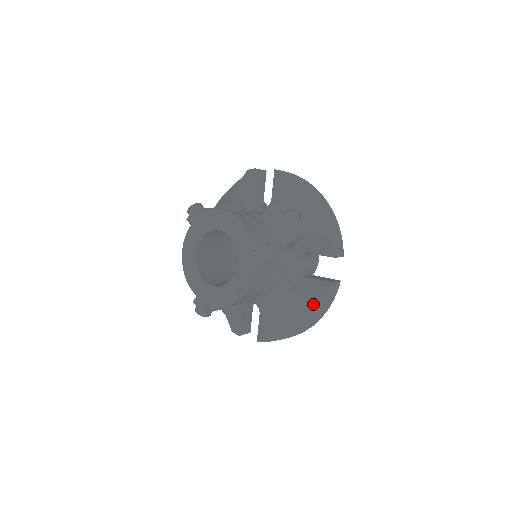
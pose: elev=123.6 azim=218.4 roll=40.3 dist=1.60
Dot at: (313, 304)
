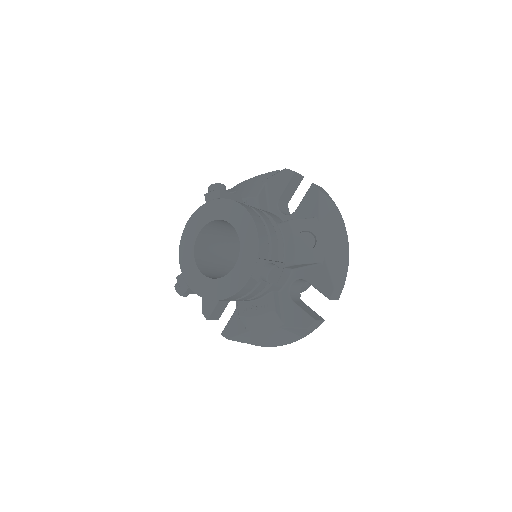
Dot at: (289, 329)
